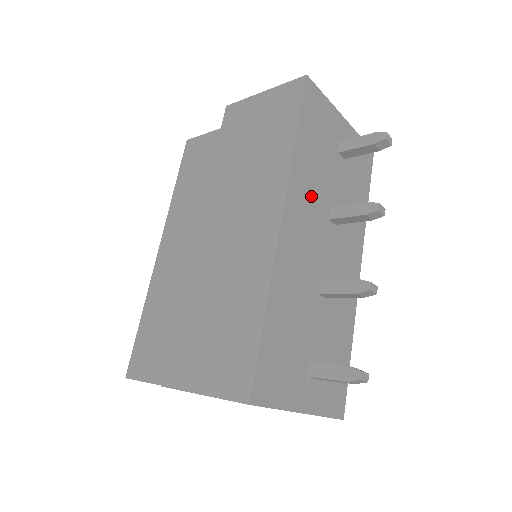
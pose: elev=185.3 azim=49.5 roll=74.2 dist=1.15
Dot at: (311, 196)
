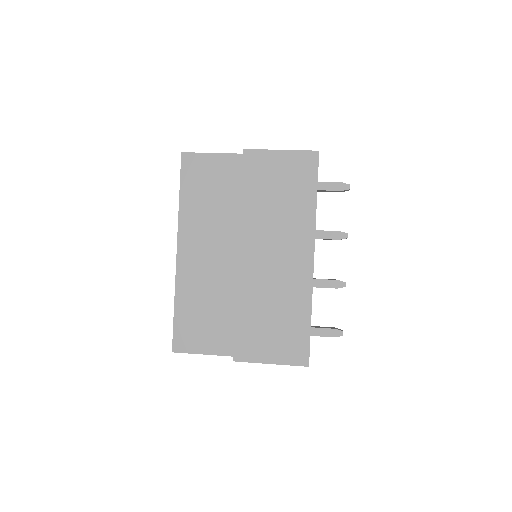
Dot at: occluded
